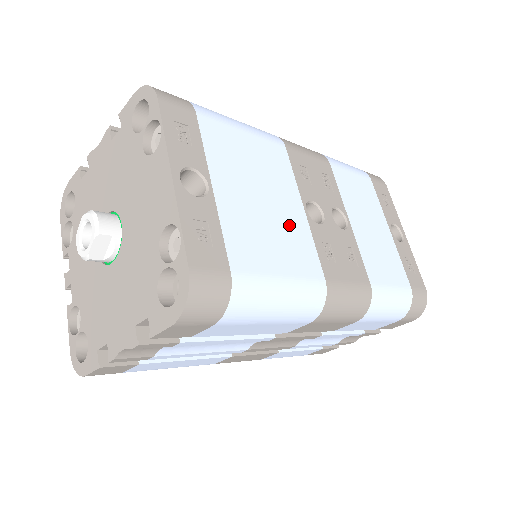
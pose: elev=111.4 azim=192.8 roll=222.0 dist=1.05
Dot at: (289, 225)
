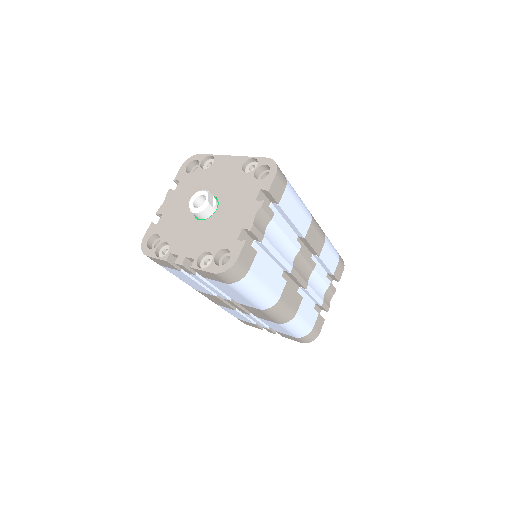
Dot at: occluded
